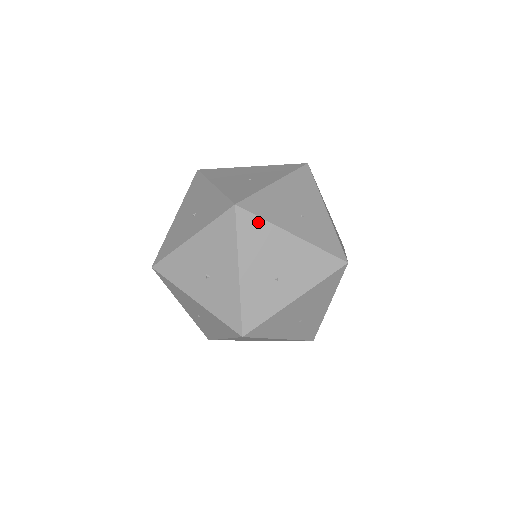
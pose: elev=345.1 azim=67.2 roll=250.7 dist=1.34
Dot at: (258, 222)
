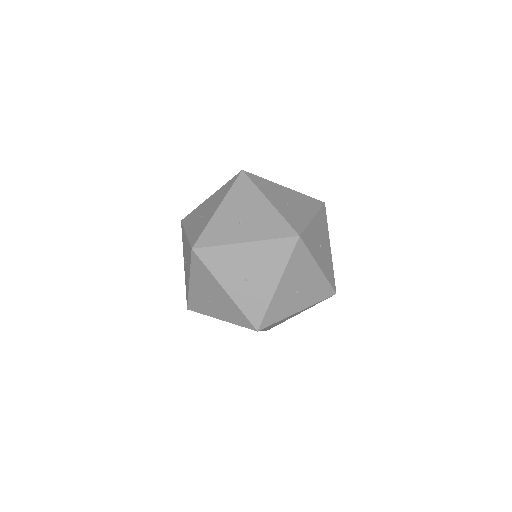
Dot at: occluded
